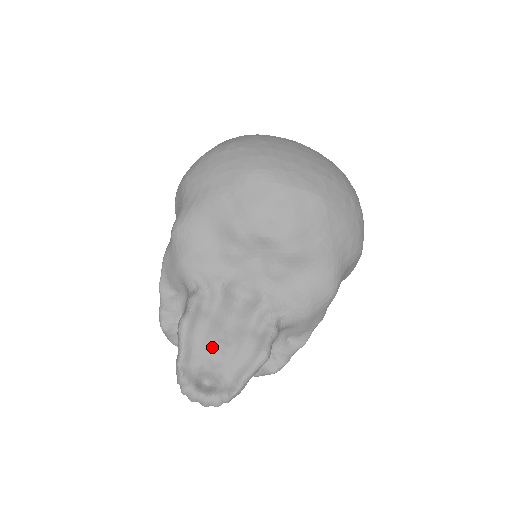
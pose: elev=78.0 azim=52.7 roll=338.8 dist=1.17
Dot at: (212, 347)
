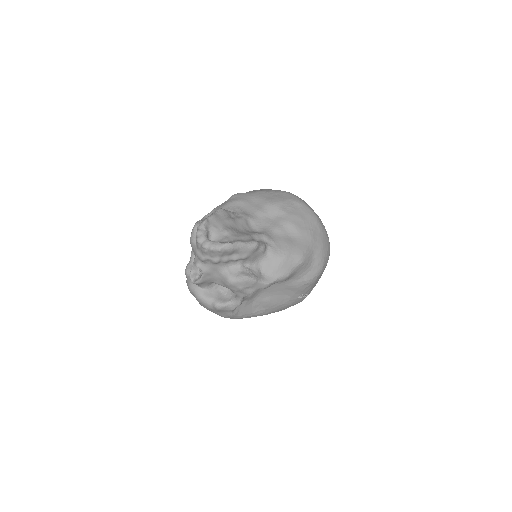
Dot at: (228, 227)
